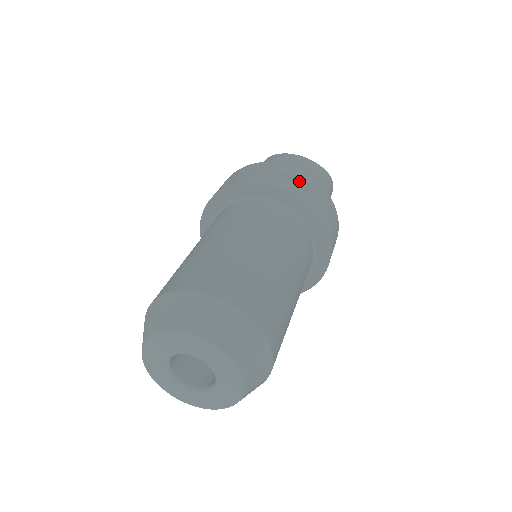
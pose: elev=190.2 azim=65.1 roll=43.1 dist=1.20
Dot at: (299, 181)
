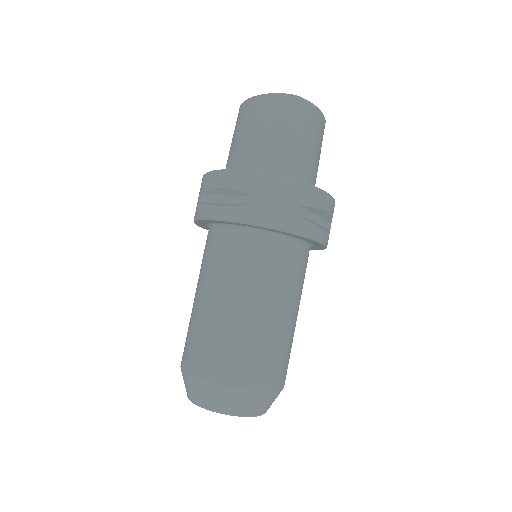
Dot at: (220, 190)
